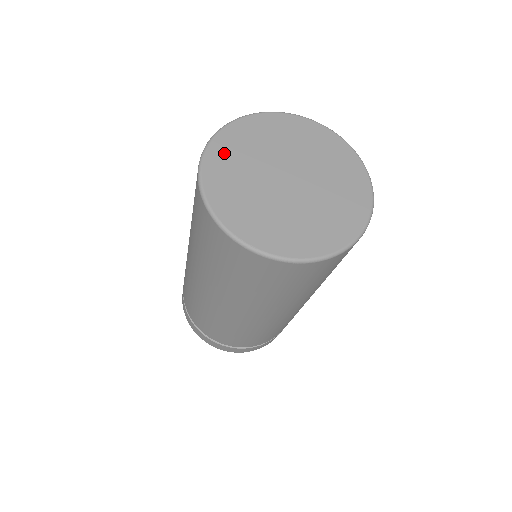
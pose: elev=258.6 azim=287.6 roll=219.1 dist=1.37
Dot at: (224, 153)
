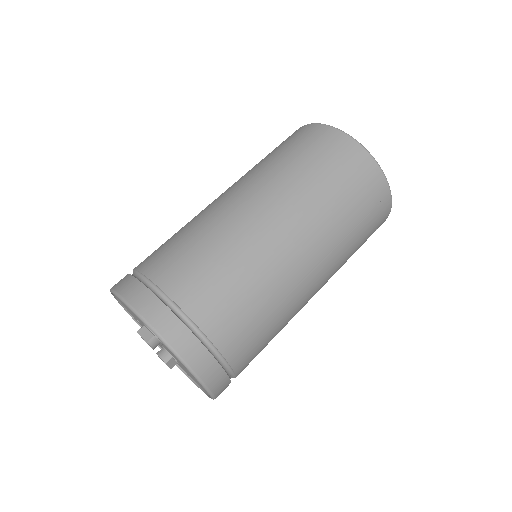
Dot at: occluded
